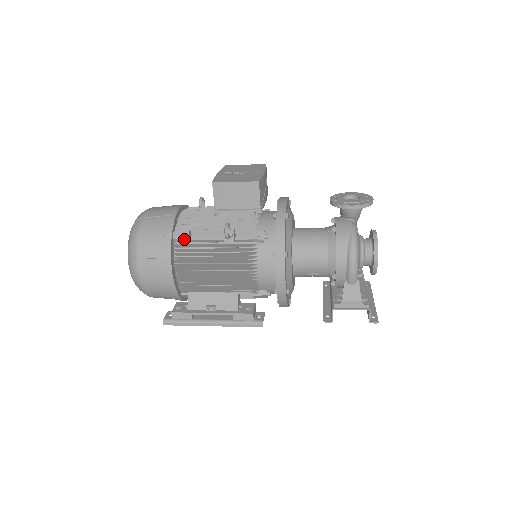
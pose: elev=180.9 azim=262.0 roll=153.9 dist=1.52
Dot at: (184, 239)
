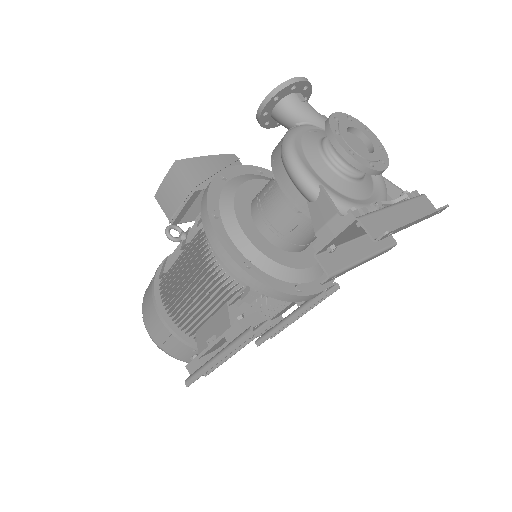
Dot at: (162, 271)
